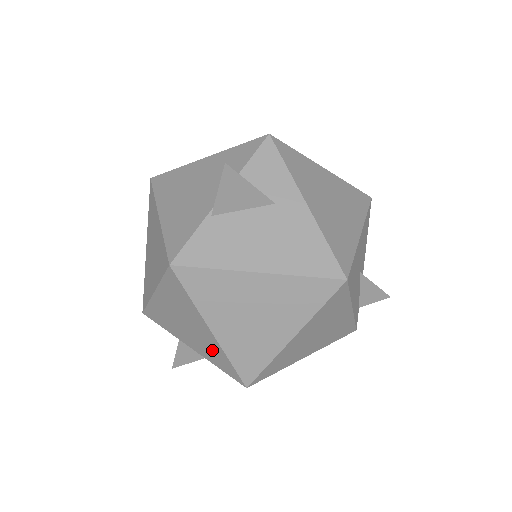
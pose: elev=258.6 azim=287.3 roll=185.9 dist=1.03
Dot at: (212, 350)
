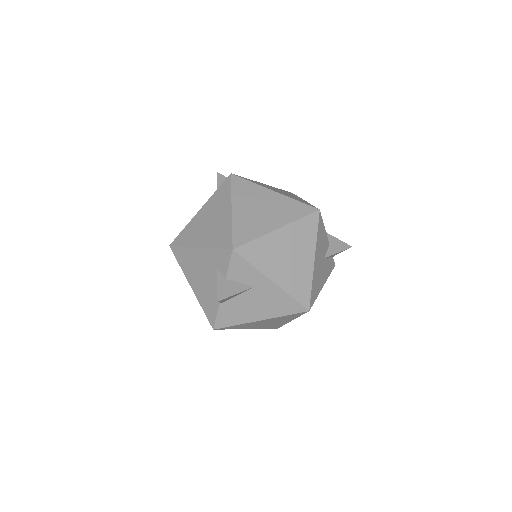
Dot at: occluded
